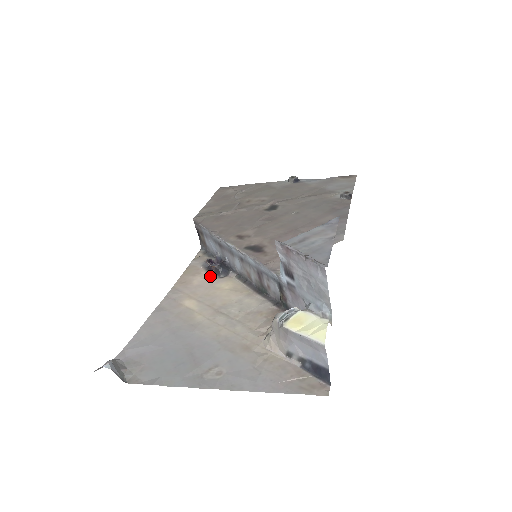
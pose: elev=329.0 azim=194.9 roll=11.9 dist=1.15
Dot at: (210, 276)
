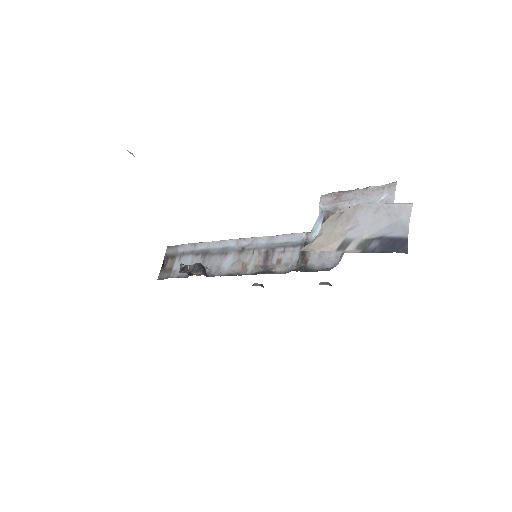
Dot at: occluded
